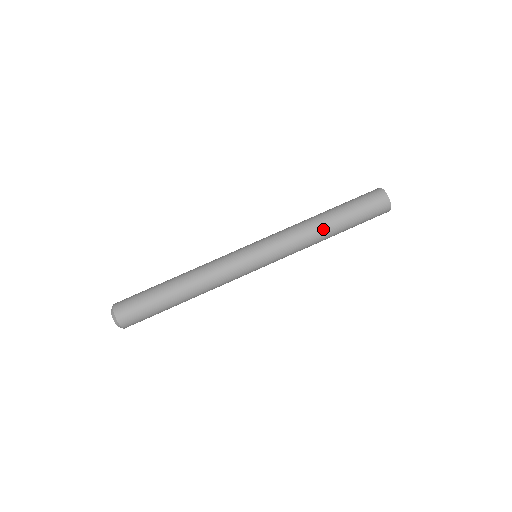
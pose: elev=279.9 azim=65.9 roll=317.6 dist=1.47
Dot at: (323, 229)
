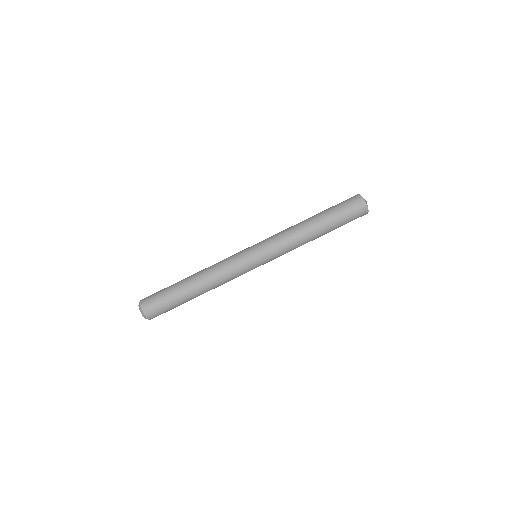
Dot at: (313, 239)
